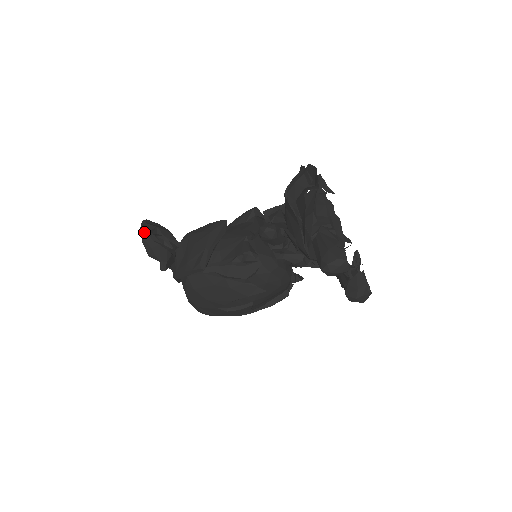
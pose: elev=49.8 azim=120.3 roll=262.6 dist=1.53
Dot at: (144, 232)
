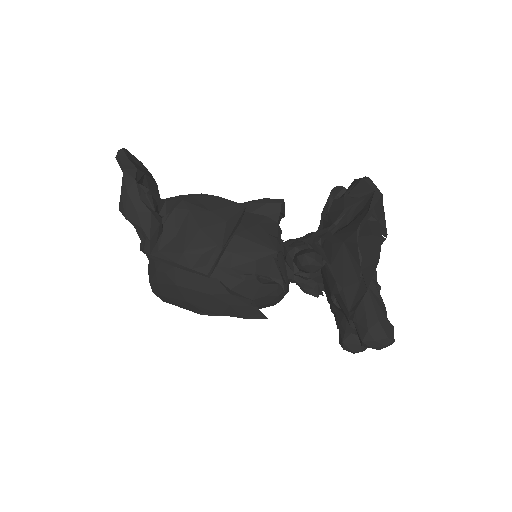
Dot at: (130, 181)
